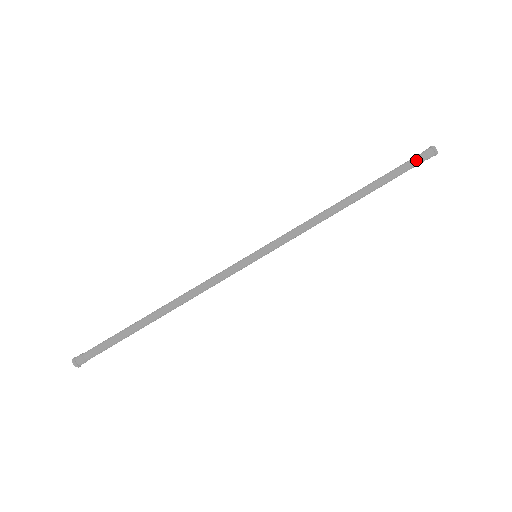
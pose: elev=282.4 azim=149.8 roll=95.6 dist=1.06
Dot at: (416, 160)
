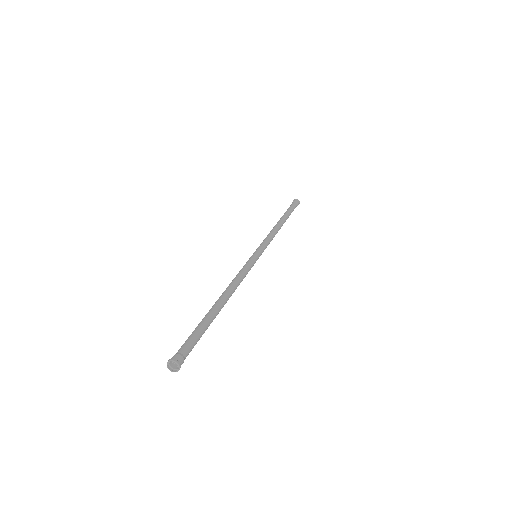
Dot at: (293, 204)
